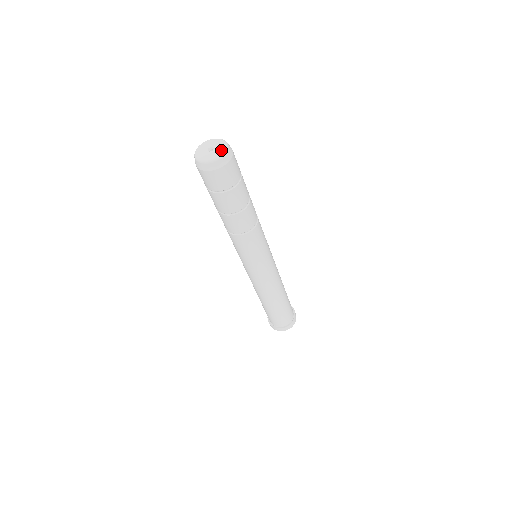
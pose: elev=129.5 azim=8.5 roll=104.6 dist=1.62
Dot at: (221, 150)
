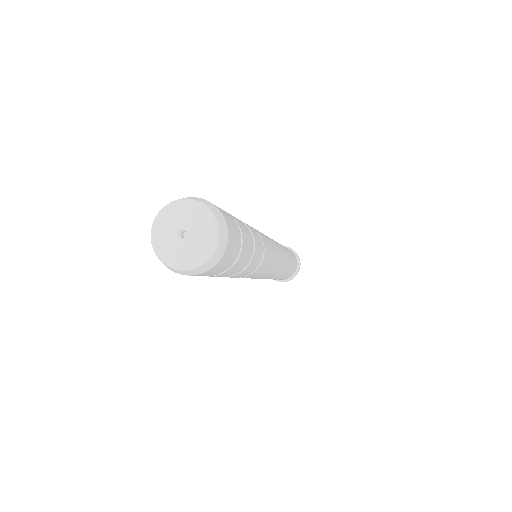
Dot at: (206, 240)
